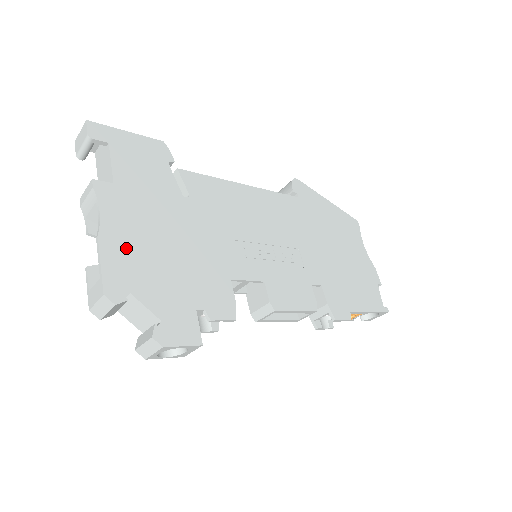
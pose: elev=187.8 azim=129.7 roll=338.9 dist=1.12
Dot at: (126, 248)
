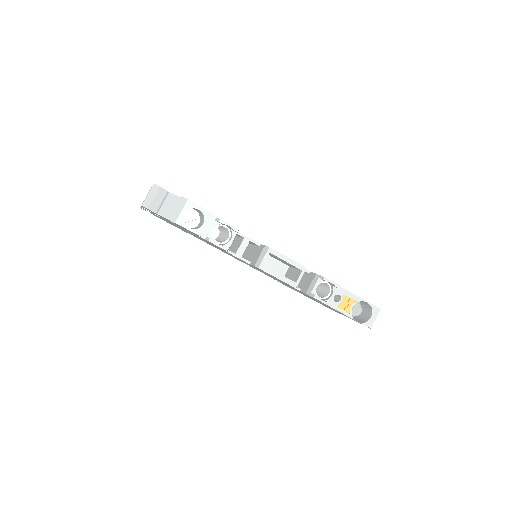
Dot at: occluded
